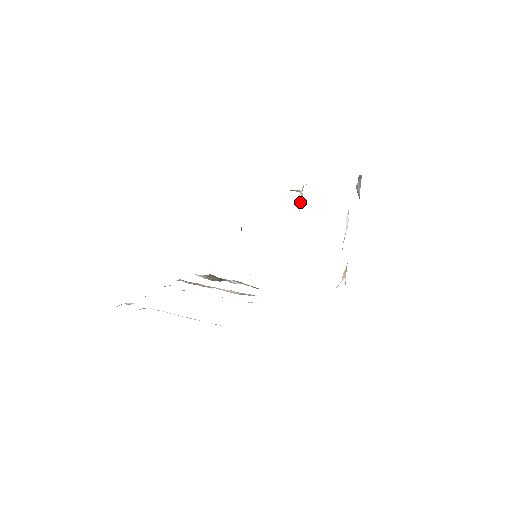
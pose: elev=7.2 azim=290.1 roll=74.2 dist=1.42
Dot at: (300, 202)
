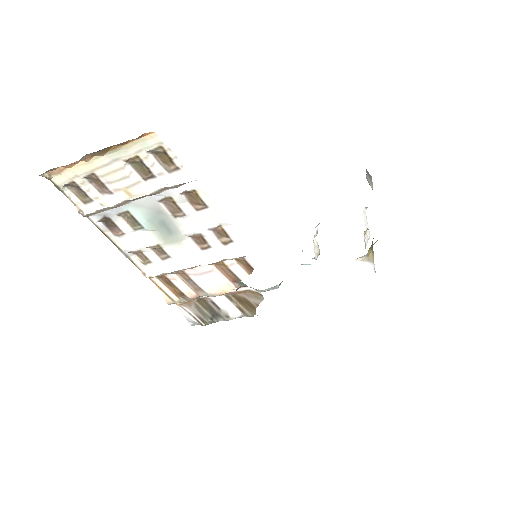
Dot at: (316, 250)
